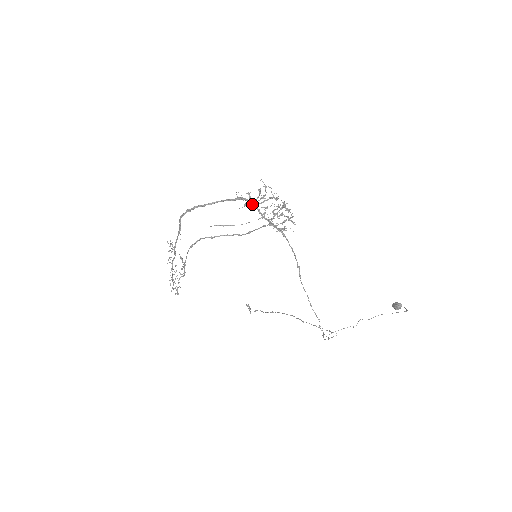
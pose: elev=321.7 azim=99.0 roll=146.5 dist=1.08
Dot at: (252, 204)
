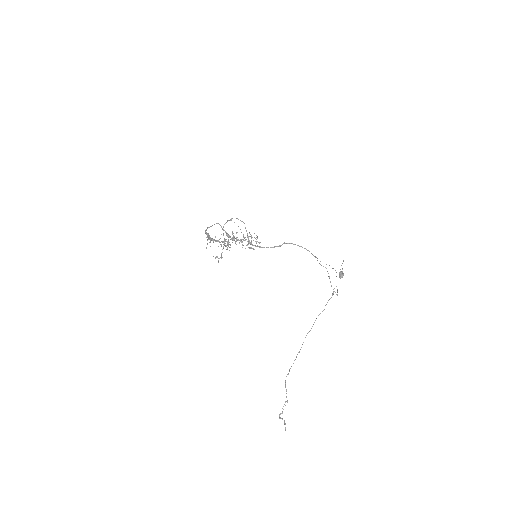
Dot at: (235, 238)
